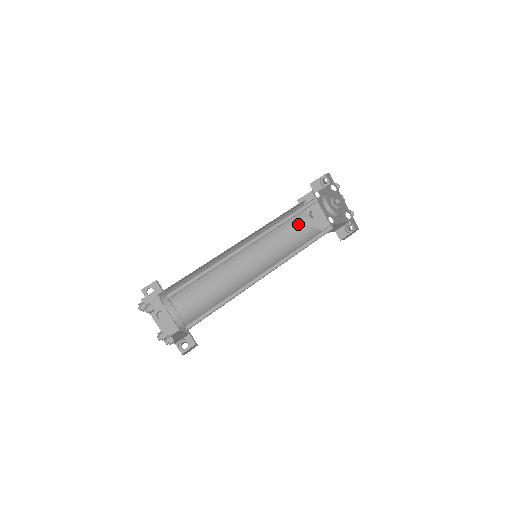
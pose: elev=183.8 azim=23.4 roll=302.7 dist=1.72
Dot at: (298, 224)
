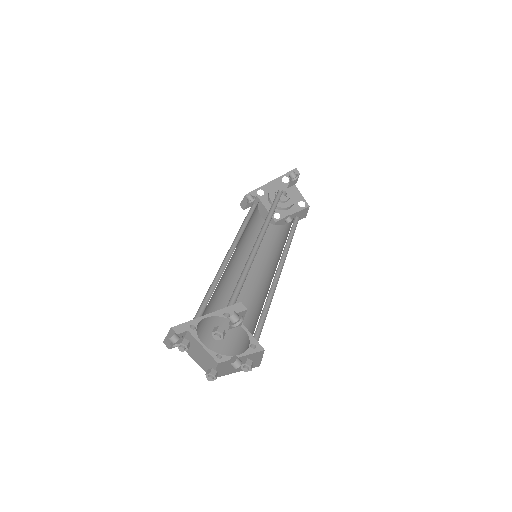
Dot at: (285, 231)
